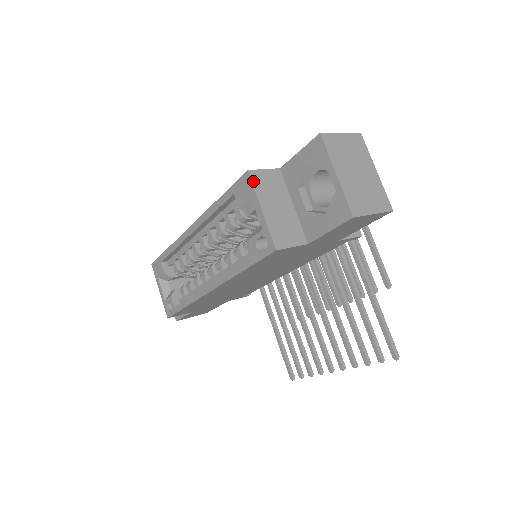
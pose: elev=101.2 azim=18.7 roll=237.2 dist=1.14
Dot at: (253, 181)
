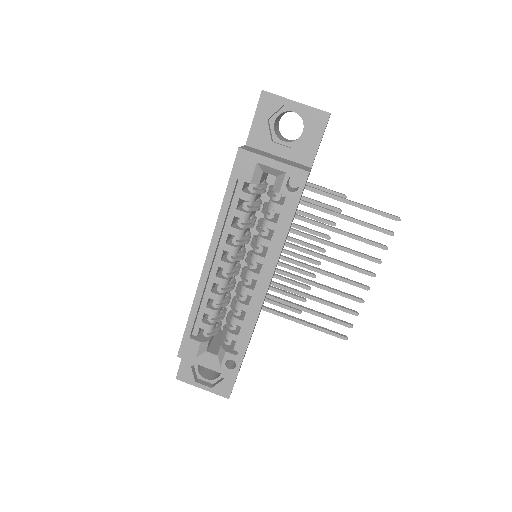
Dot at: (249, 151)
